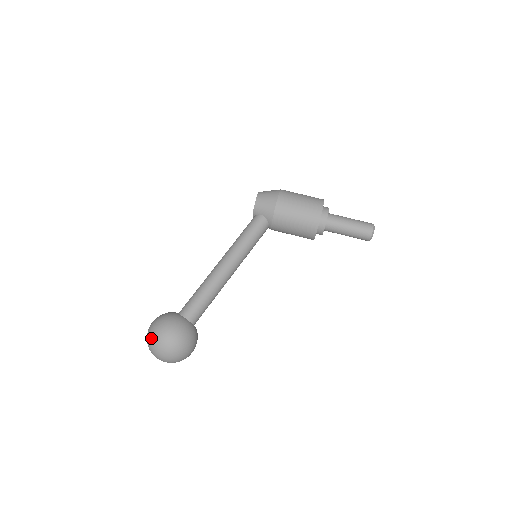
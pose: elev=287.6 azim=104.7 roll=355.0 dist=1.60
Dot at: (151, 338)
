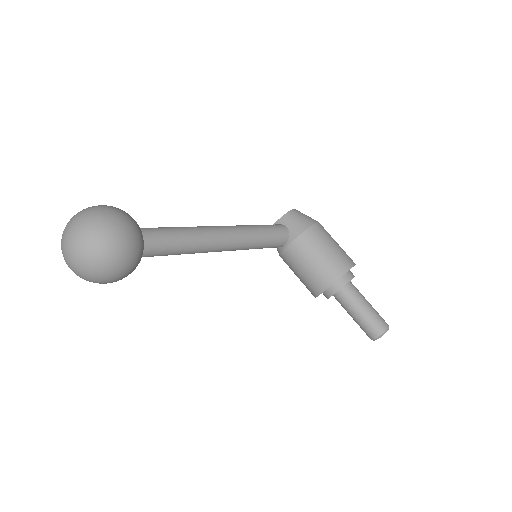
Dot at: (85, 213)
